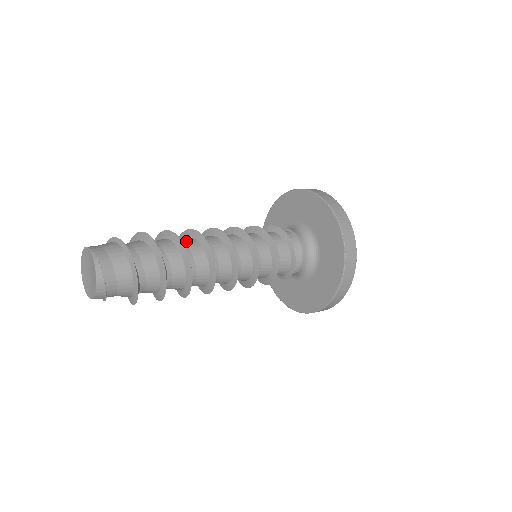
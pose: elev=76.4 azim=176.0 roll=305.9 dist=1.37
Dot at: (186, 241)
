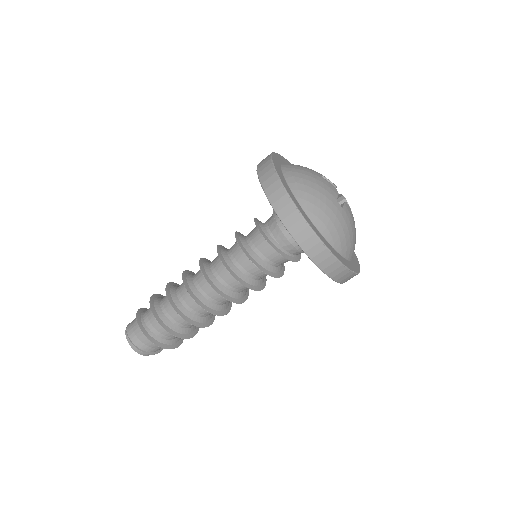
Dot at: (180, 286)
